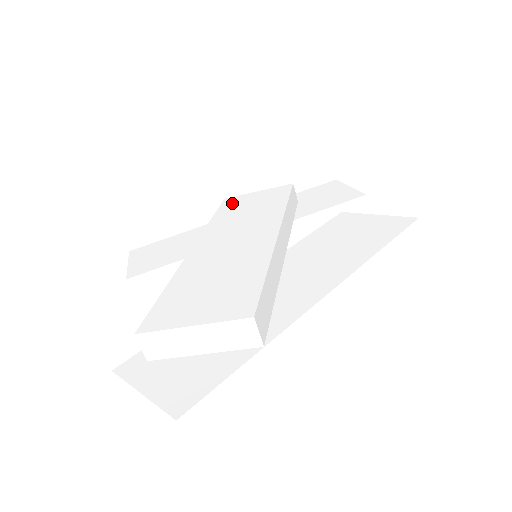
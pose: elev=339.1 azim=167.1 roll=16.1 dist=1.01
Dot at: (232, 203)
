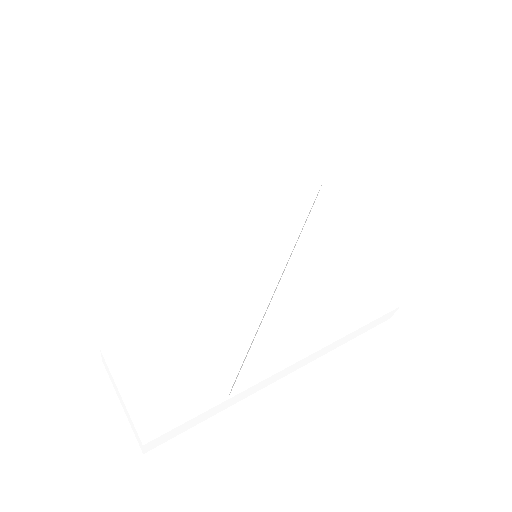
Dot at: (260, 170)
